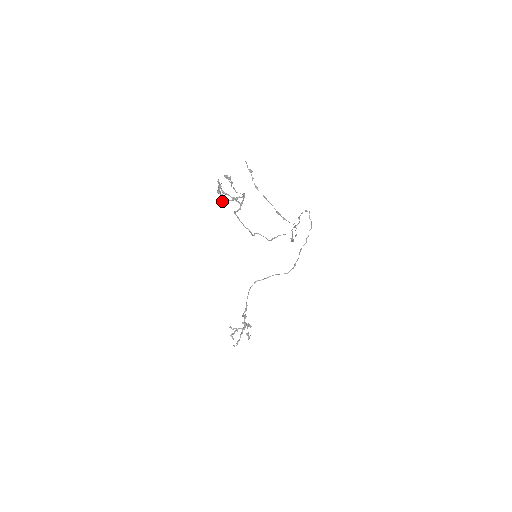
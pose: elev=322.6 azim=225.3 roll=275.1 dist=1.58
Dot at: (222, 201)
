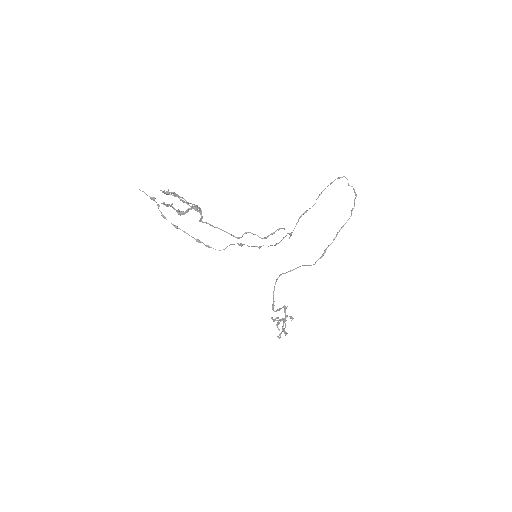
Dot at: (181, 212)
